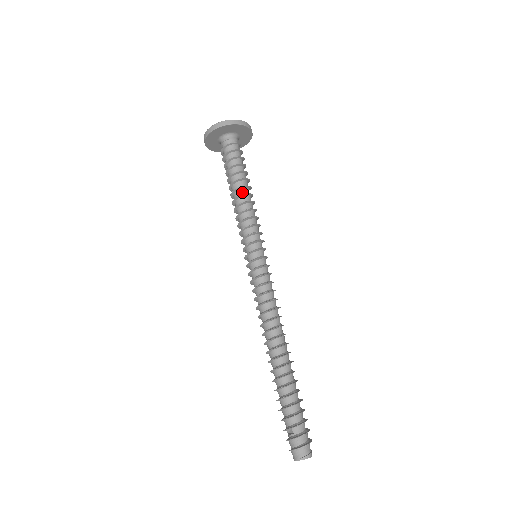
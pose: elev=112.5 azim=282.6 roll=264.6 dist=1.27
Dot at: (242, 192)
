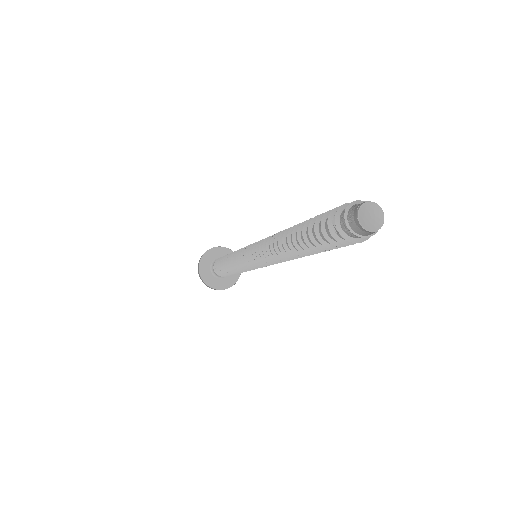
Dot at: occluded
